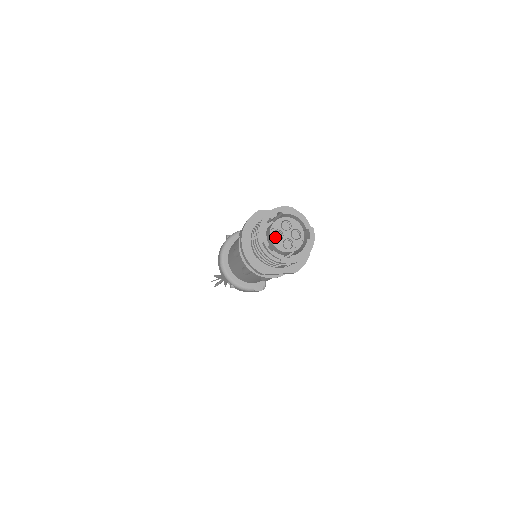
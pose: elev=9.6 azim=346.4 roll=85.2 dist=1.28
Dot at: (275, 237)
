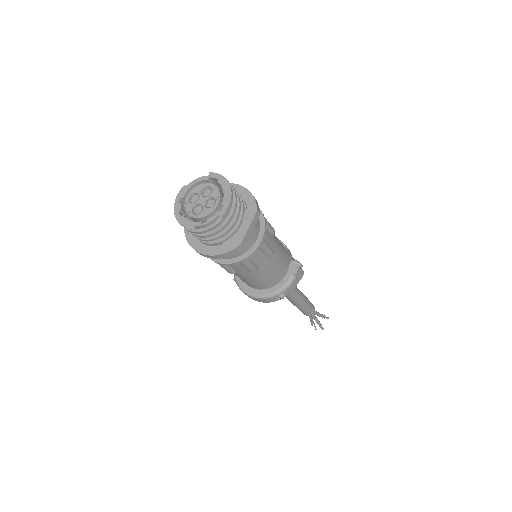
Dot at: (198, 213)
